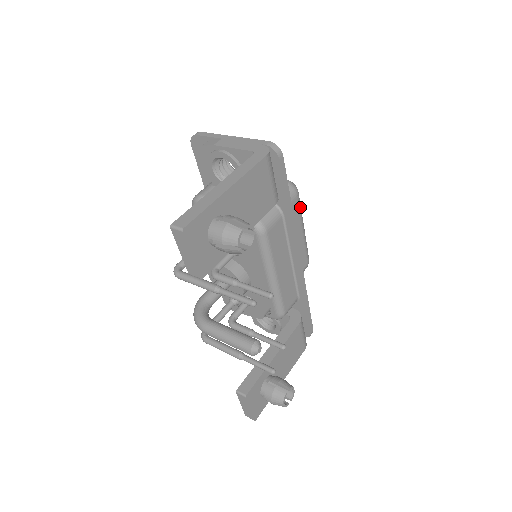
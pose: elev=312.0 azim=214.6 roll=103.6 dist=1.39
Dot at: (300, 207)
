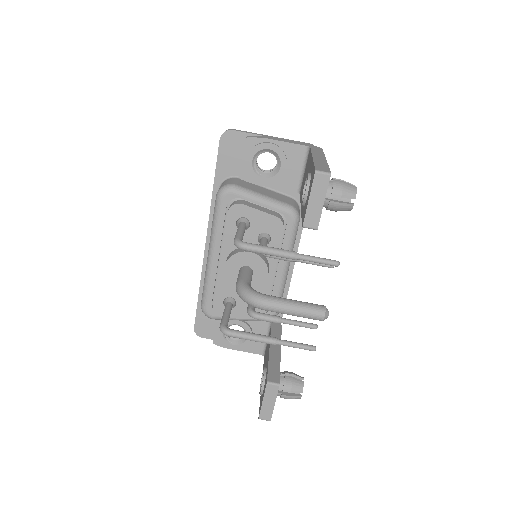
Dot at: occluded
